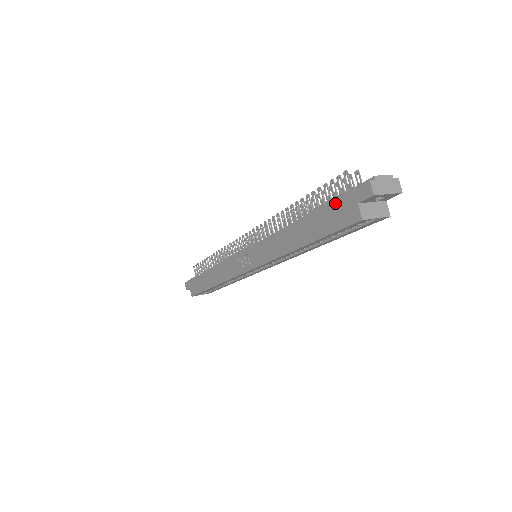
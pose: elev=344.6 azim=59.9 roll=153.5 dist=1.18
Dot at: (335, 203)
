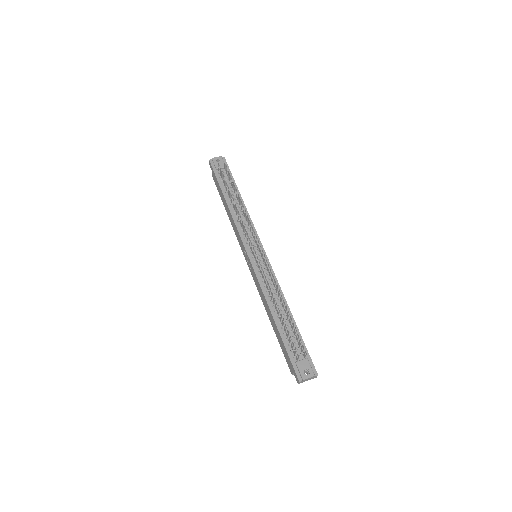
Dot at: (287, 355)
